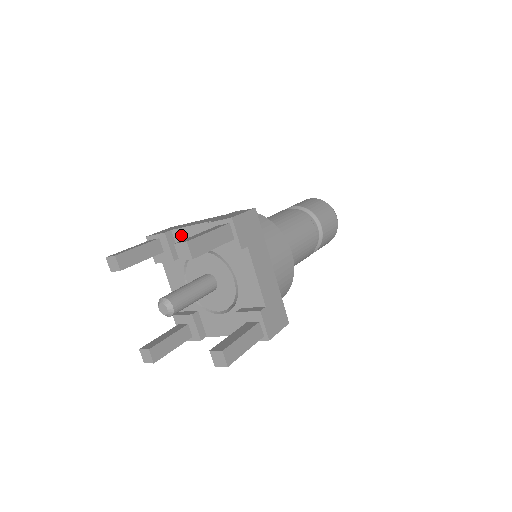
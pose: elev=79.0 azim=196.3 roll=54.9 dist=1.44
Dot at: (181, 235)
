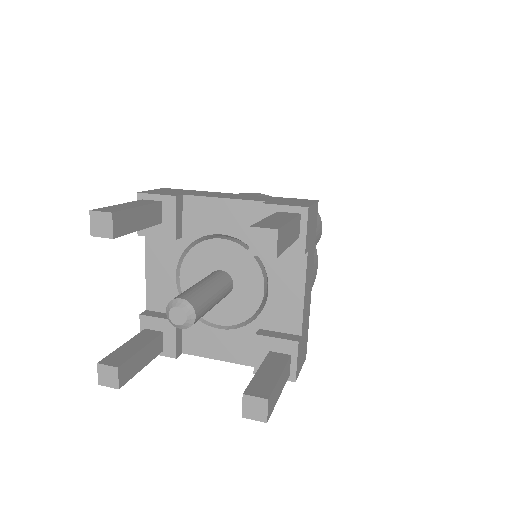
Dot at: (198, 206)
